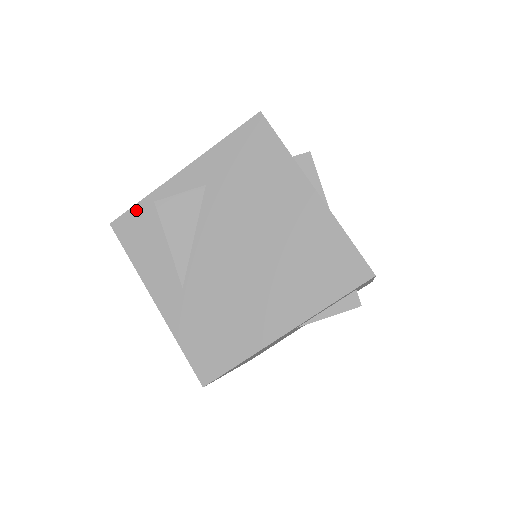
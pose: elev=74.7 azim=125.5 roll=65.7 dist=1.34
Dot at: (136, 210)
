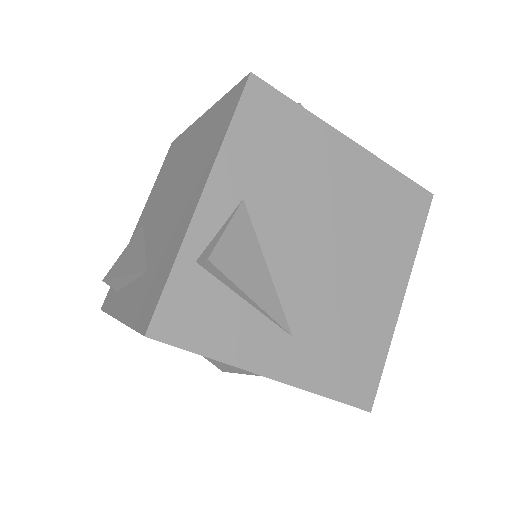
Dot at: (172, 290)
